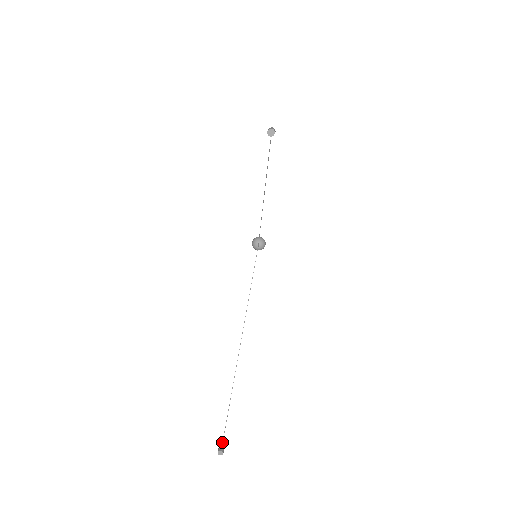
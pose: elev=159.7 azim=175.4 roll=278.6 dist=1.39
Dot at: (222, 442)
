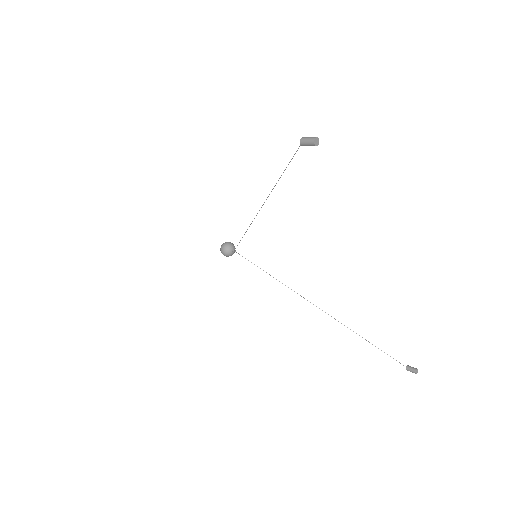
Dot at: (406, 367)
